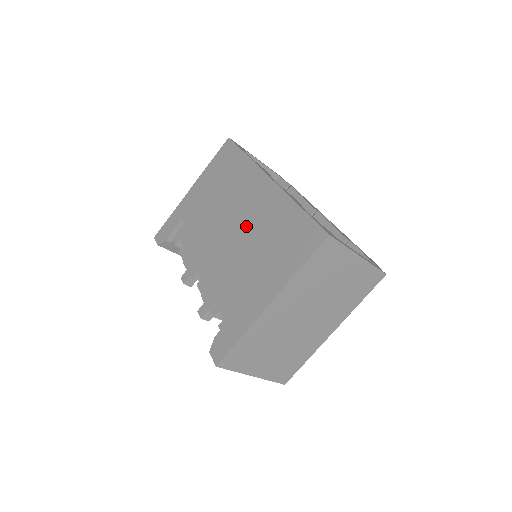
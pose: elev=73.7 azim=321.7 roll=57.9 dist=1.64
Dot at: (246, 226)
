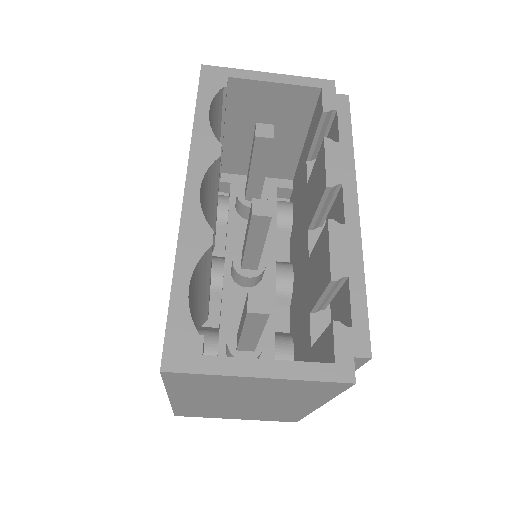
Dot at: occluded
